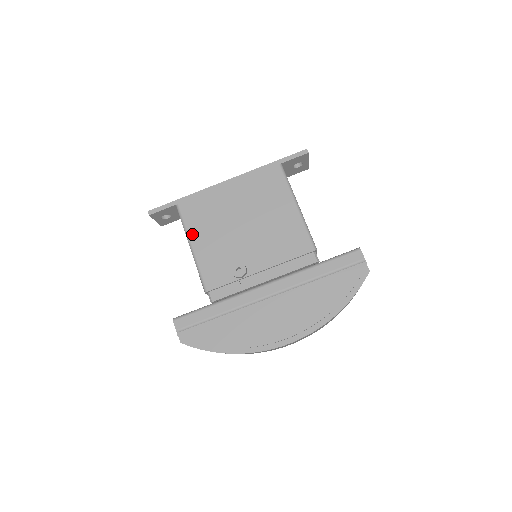
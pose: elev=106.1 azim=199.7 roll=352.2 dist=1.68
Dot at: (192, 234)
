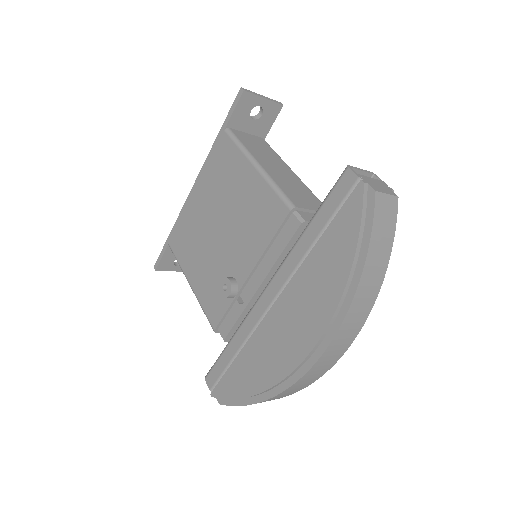
Dot at: (186, 269)
